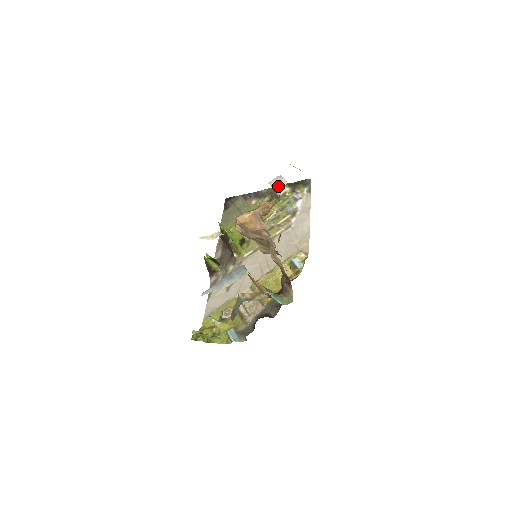
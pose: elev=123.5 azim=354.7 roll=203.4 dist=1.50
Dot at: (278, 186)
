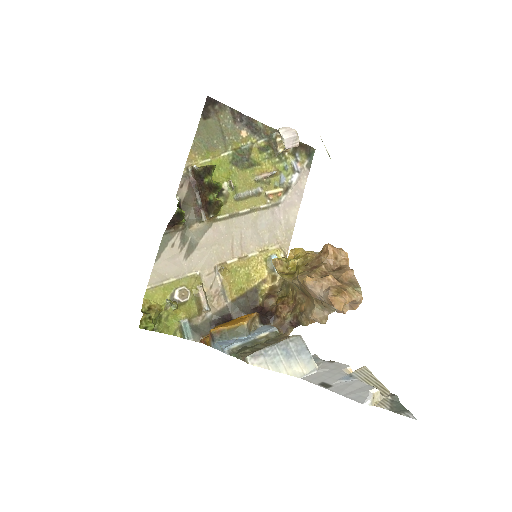
Dot at: (290, 146)
